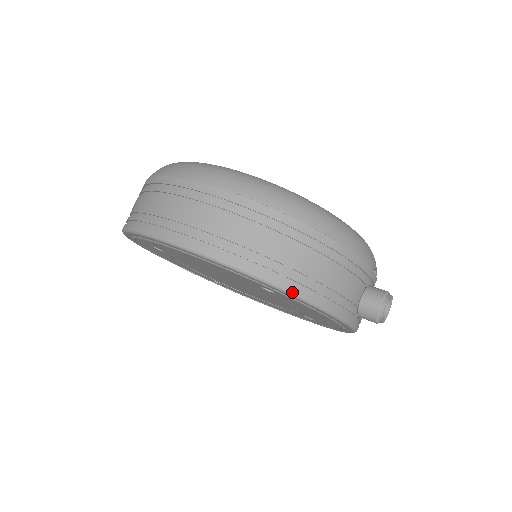
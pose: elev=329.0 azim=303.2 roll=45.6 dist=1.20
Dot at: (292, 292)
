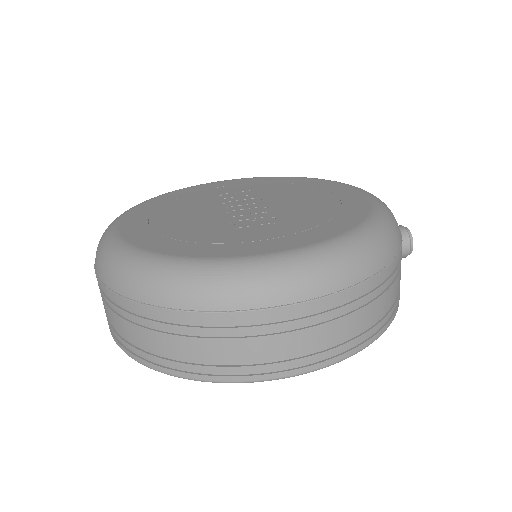
Dot at: occluded
